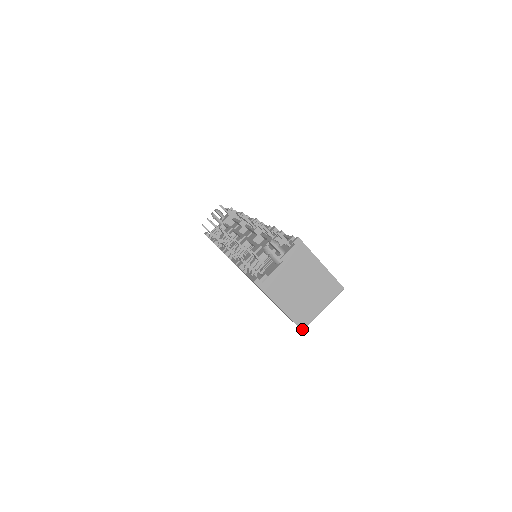
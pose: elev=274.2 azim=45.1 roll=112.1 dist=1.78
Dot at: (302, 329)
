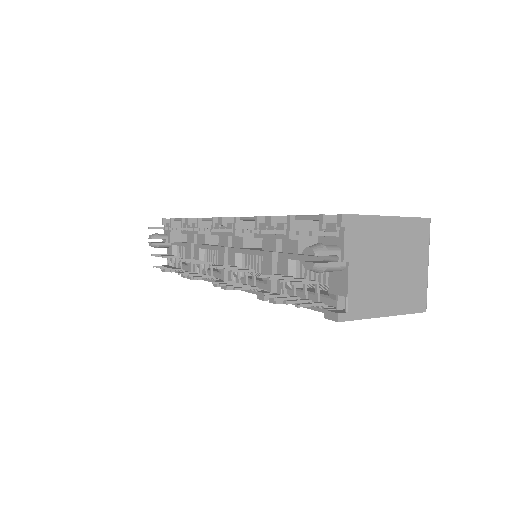
Dot at: (424, 310)
